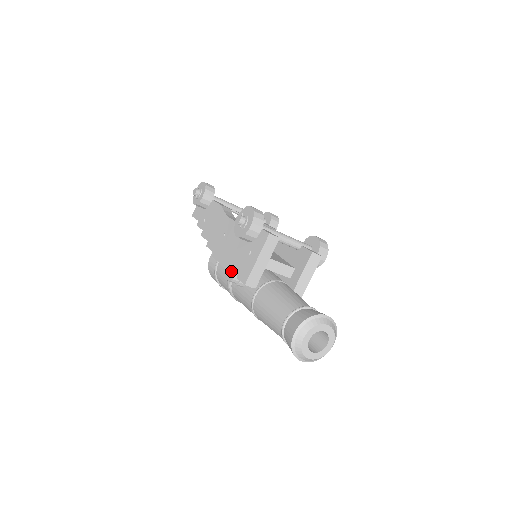
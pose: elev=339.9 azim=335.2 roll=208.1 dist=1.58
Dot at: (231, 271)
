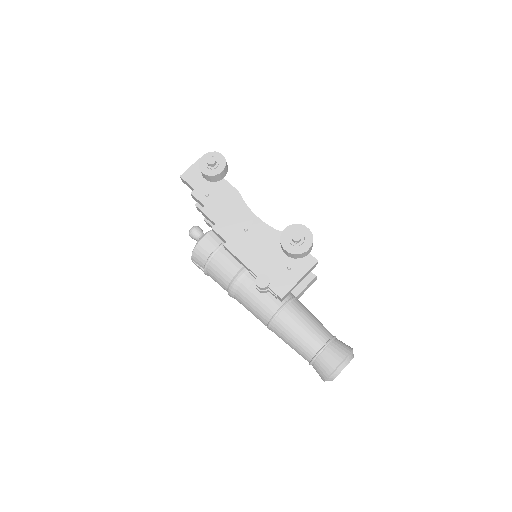
Dot at: (263, 278)
